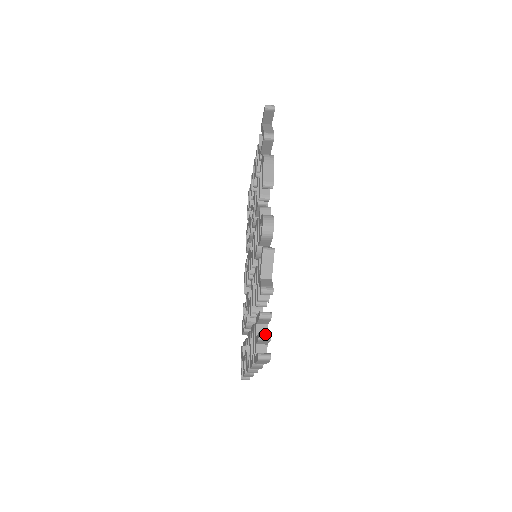
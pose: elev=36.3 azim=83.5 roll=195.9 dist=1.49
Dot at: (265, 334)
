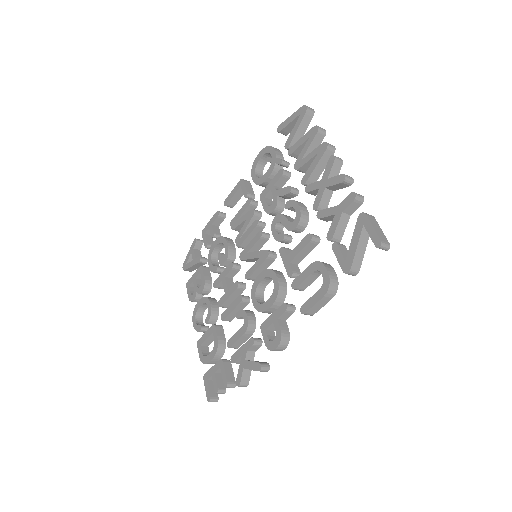
Dot at: (222, 392)
